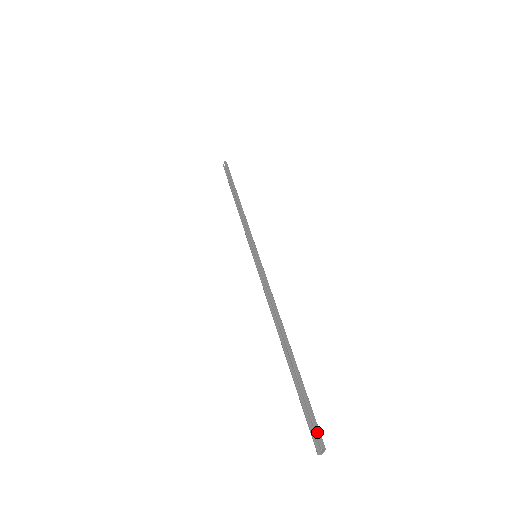
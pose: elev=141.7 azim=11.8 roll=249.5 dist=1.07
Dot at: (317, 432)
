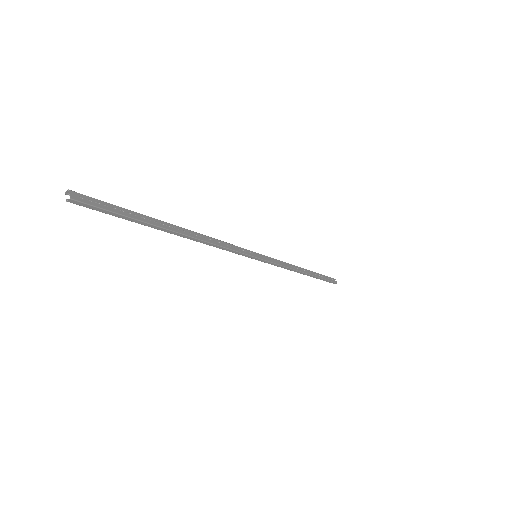
Dot at: (83, 197)
